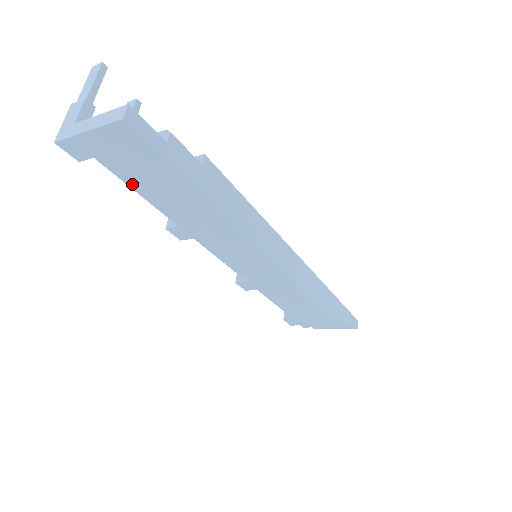
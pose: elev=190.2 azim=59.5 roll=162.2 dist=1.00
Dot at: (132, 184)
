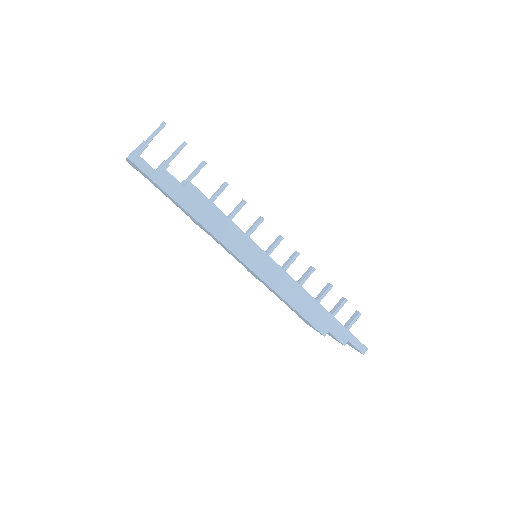
Dot at: (158, 188)
